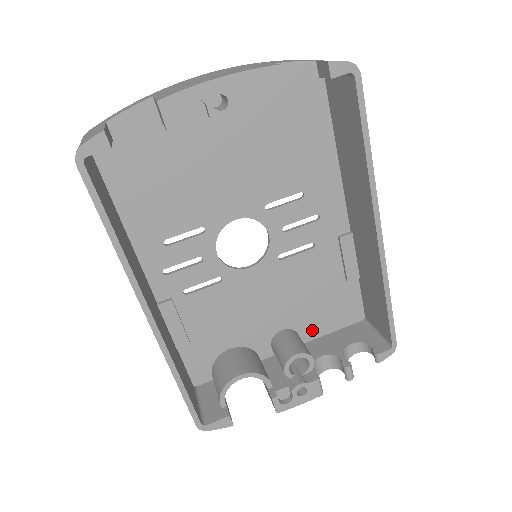
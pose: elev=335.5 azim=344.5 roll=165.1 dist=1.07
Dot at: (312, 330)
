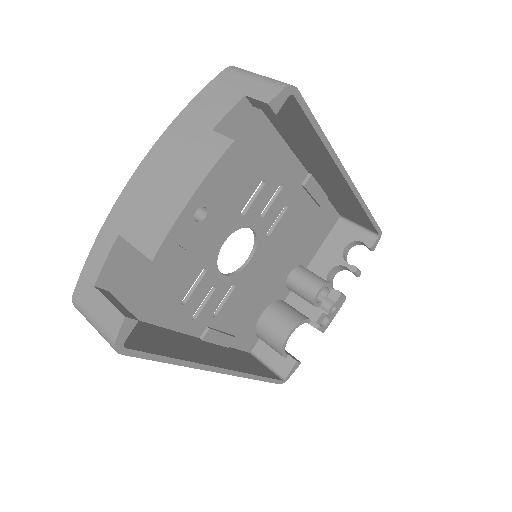
Dot at: (309, 255)
